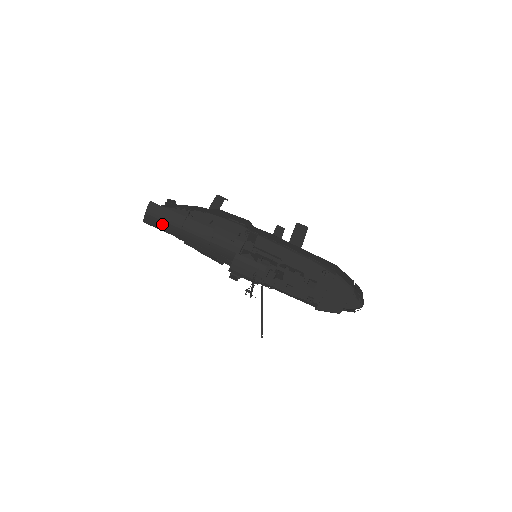
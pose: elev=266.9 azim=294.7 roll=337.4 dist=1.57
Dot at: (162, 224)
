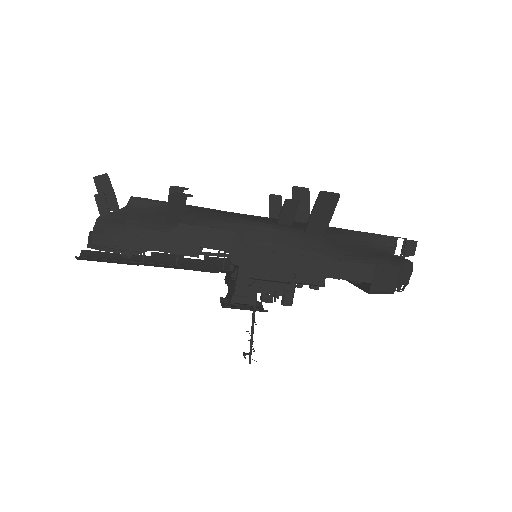
Dot at: occluded
